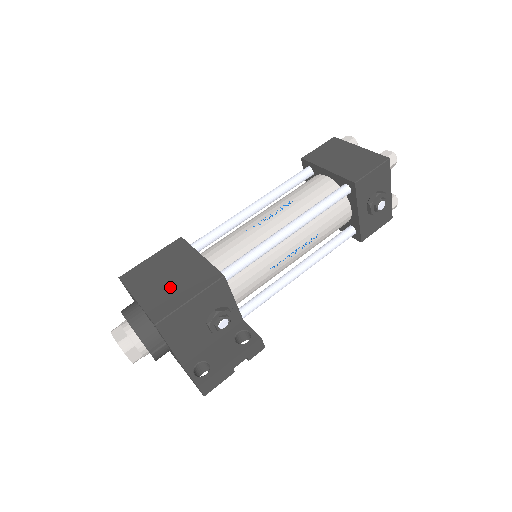
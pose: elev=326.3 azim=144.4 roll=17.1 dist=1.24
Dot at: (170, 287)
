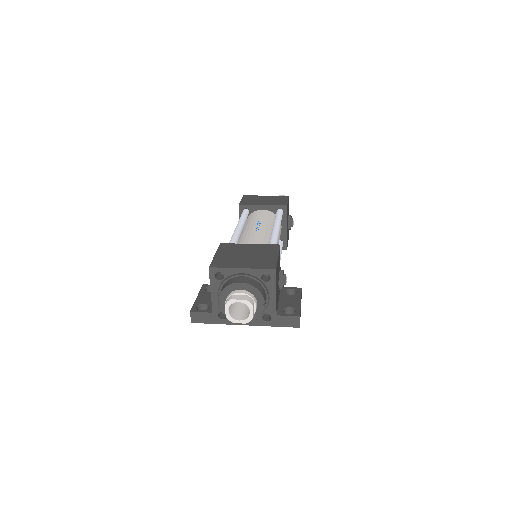
Dot at: (256, 257)
